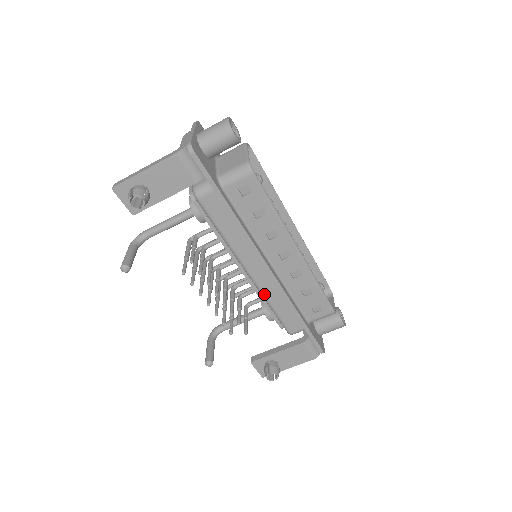
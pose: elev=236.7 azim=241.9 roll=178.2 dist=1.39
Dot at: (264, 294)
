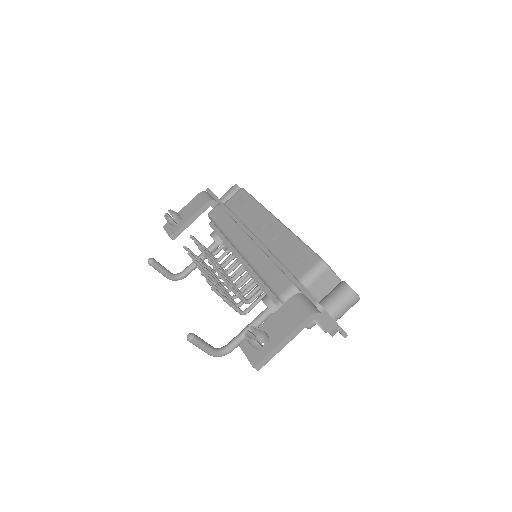
Dot at: (252, 262)
